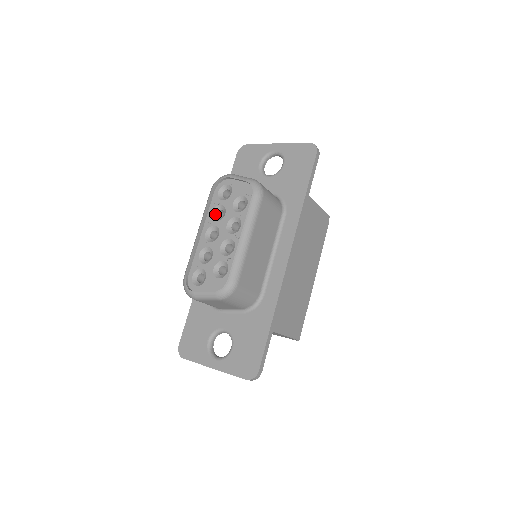
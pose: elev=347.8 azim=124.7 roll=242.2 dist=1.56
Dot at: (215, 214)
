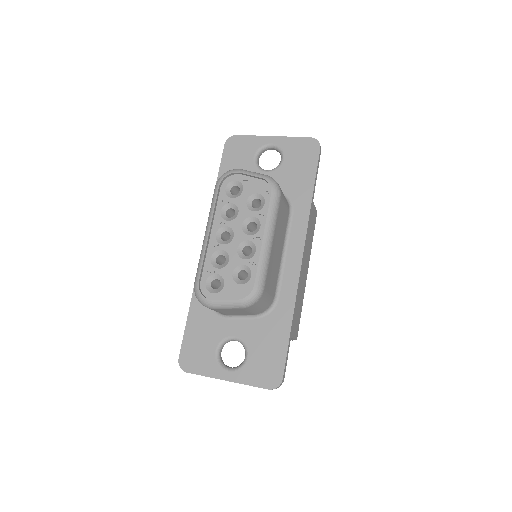
Dot at: (224, 213)
